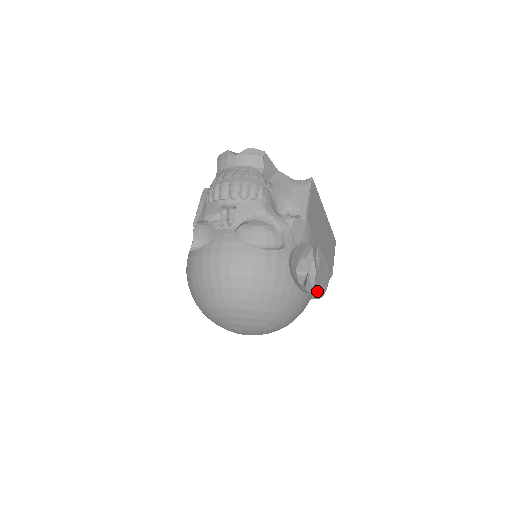
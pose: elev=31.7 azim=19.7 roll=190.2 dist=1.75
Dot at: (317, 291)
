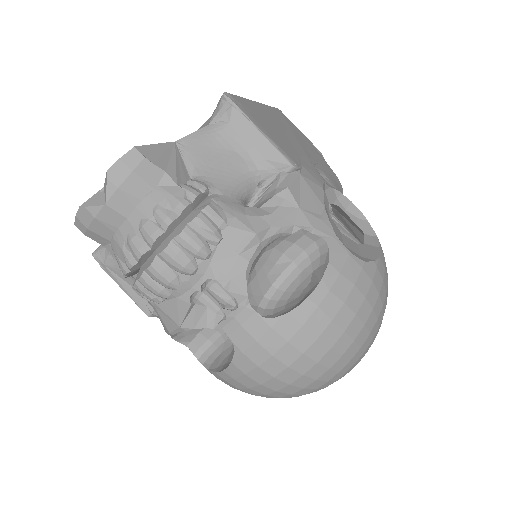
Dot at: occluded
